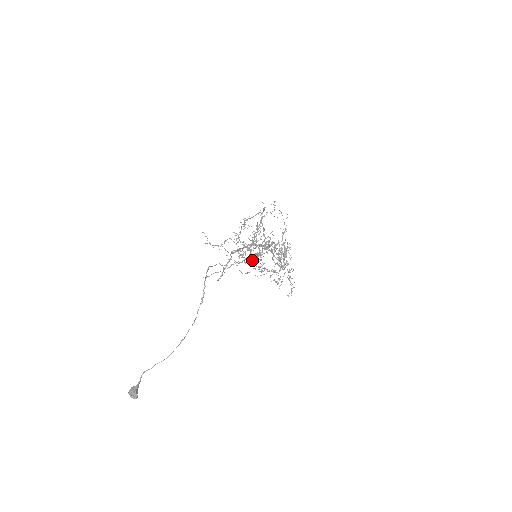
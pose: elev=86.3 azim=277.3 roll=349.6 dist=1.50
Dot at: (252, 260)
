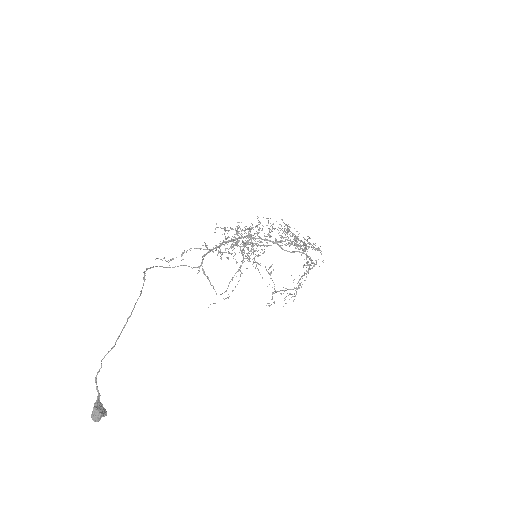
Dot at: occluded
